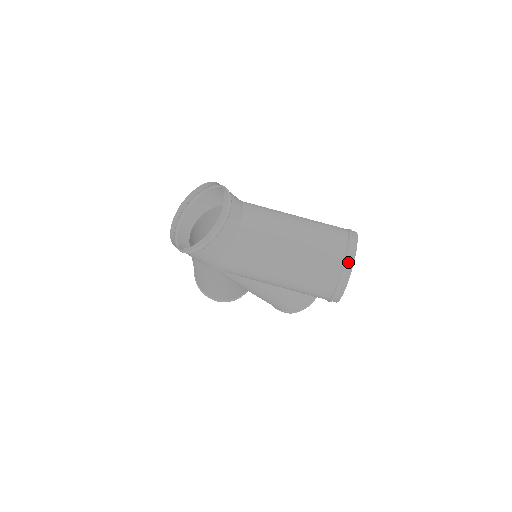
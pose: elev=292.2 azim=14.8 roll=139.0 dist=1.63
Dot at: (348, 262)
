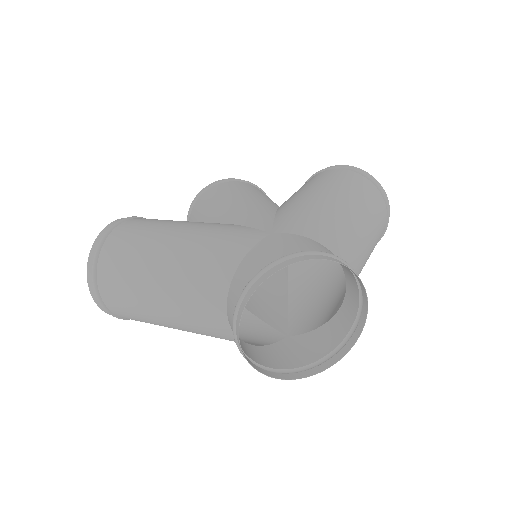
Dot at: (387, 224)
